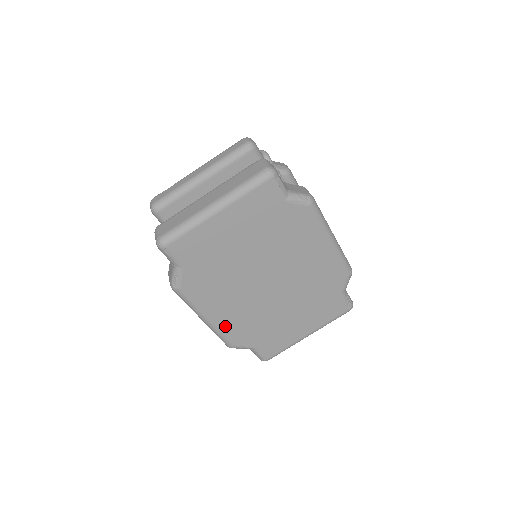
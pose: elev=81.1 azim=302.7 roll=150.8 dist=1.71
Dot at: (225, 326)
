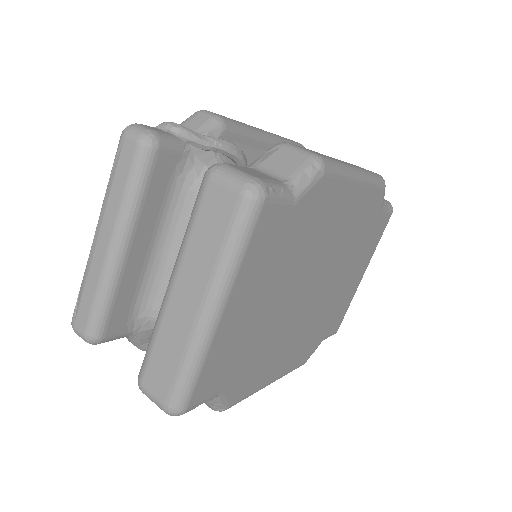
Dot at: (291, 363)
